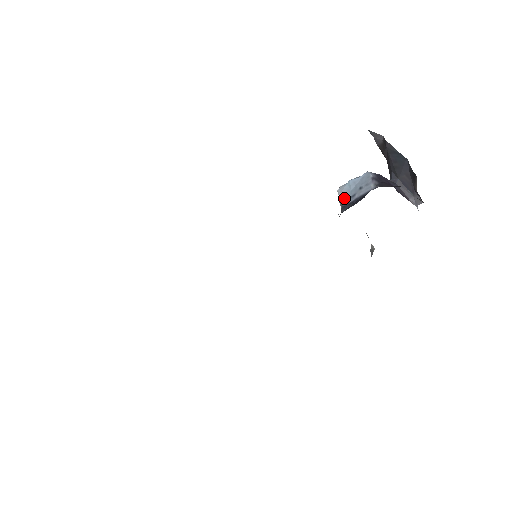
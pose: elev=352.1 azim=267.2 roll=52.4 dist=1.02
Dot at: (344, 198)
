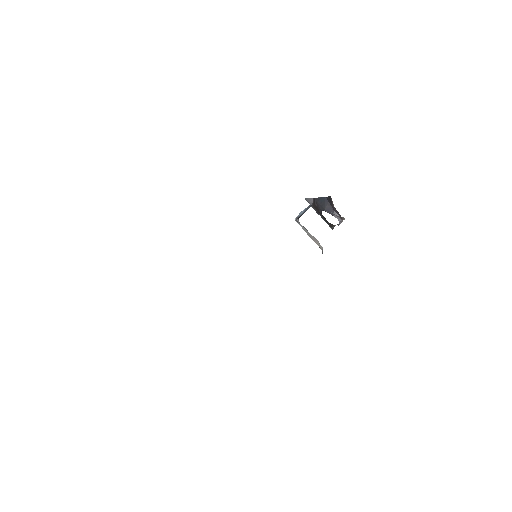
Dot at: occluded
